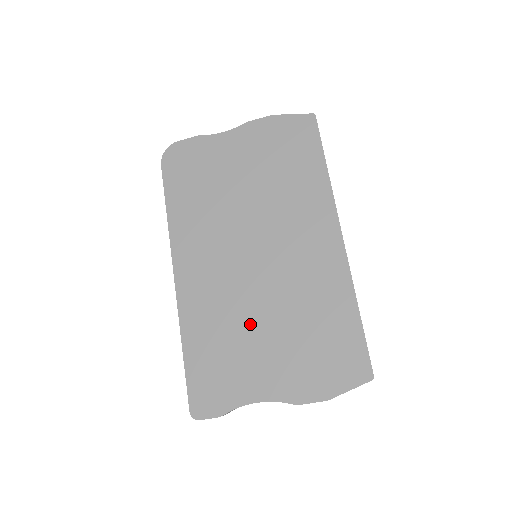
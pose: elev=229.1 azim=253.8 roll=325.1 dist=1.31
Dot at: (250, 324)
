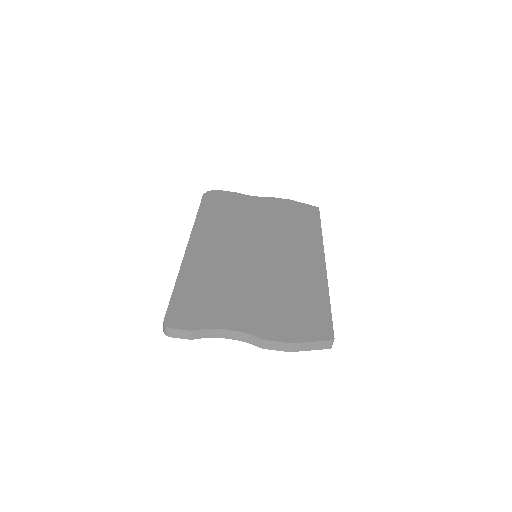
Dot at: (240, 284)
